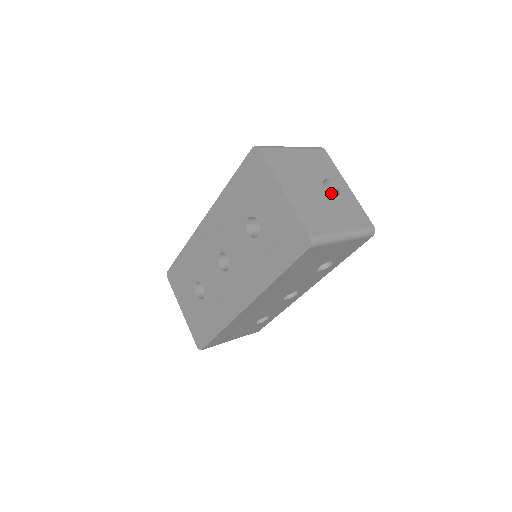
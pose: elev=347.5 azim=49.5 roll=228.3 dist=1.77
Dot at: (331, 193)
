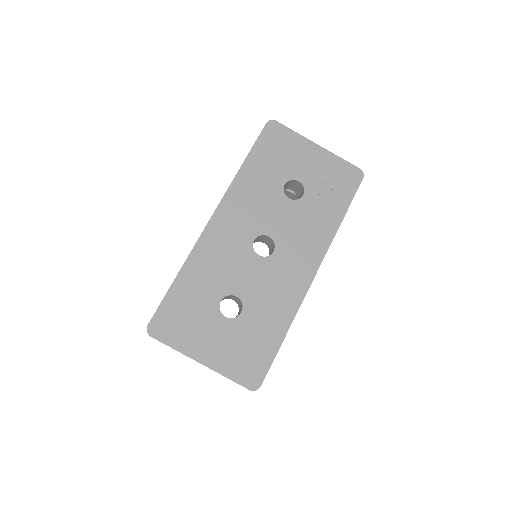
Dot at: occluded
